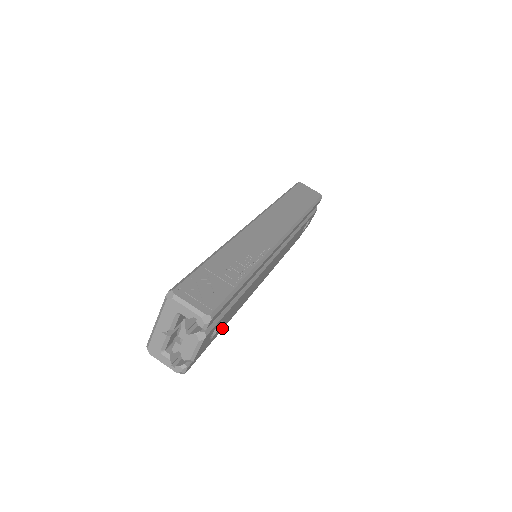
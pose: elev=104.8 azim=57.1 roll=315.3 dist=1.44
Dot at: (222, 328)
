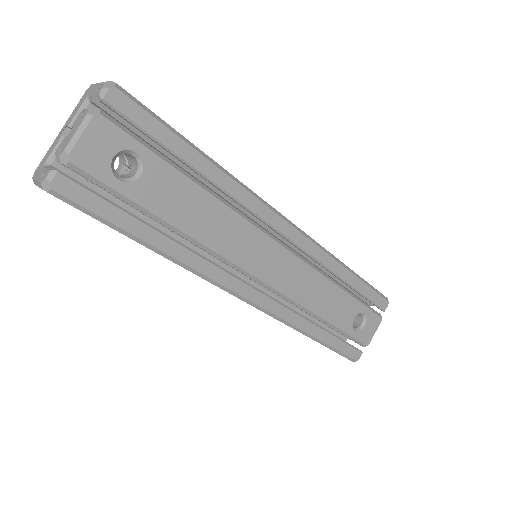
Dot at: (152, 240)
